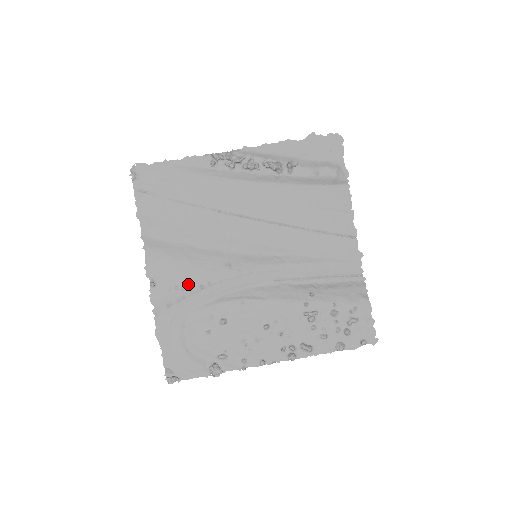
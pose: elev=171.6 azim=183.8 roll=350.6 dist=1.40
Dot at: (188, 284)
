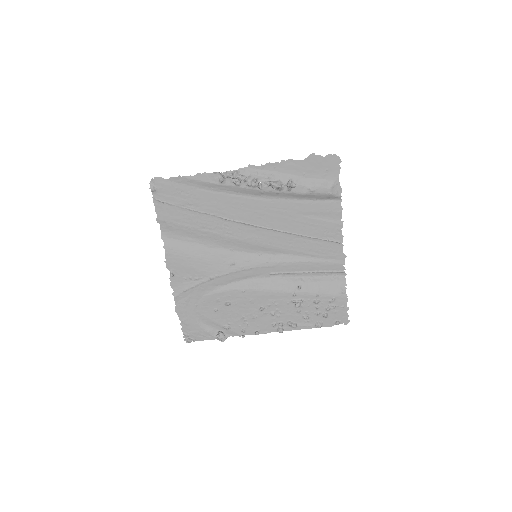
Dot at: (200, 275)
